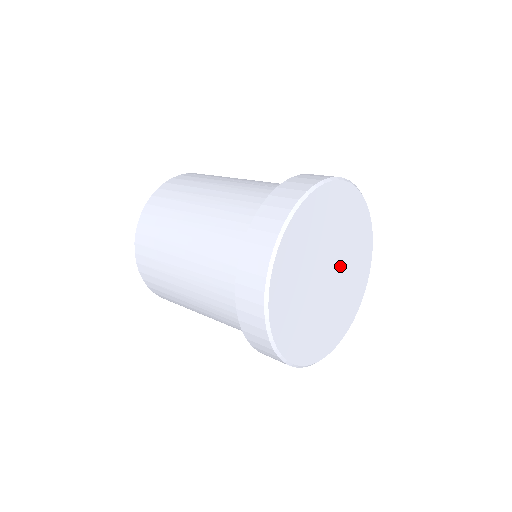
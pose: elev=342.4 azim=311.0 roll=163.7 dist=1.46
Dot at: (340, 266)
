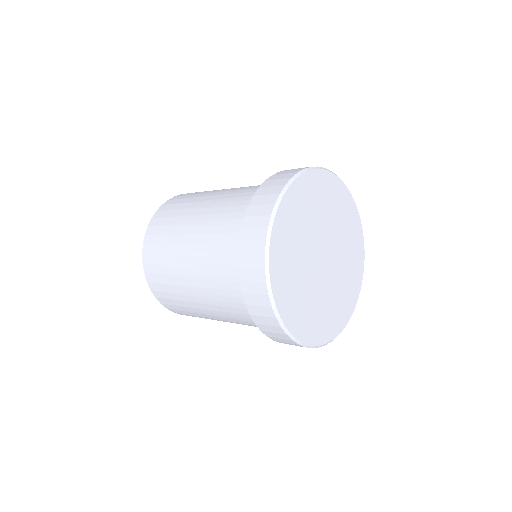
Dot at: (334, 266)
